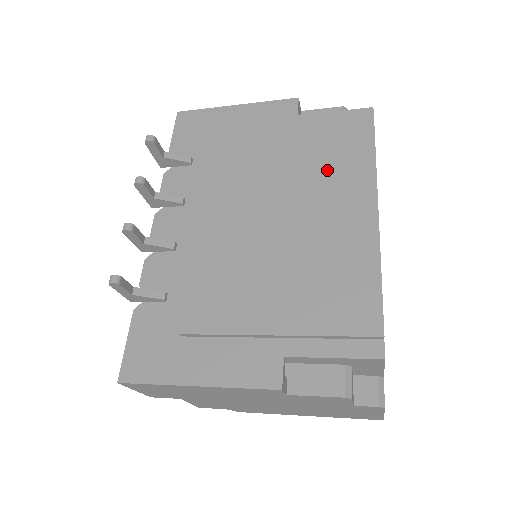
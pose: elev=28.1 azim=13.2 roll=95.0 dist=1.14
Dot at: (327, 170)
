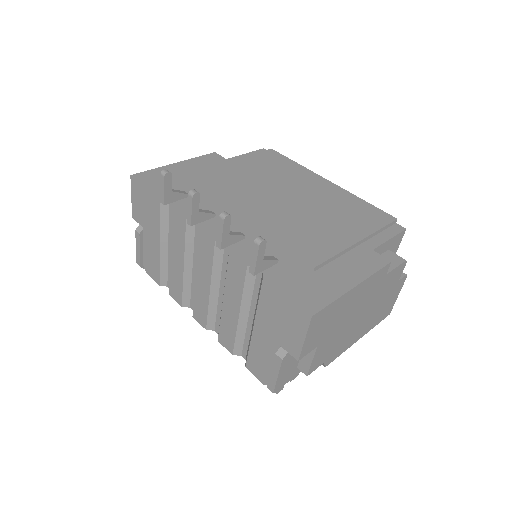
Dot at: (282, 173)
